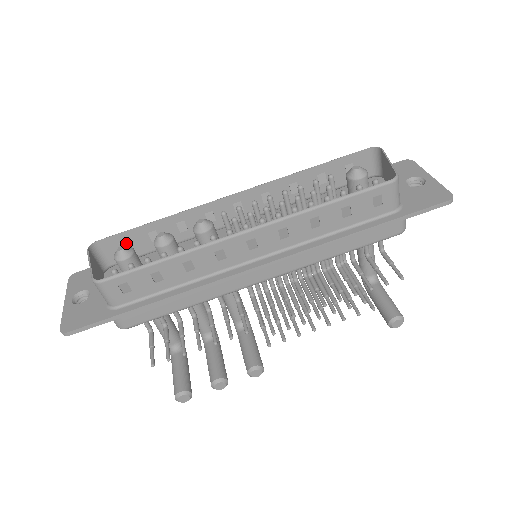
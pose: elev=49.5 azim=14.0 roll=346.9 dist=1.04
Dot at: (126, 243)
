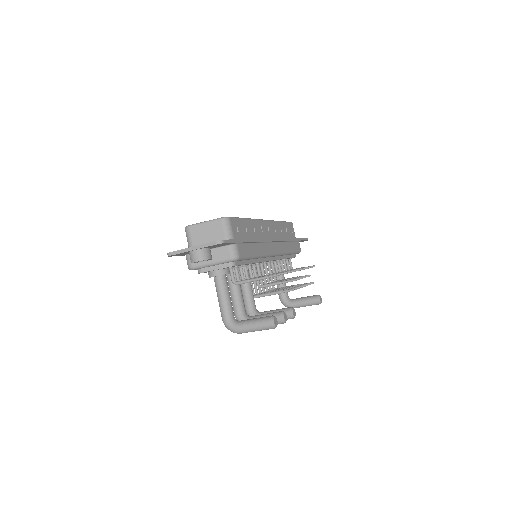
Dot at: occluded
